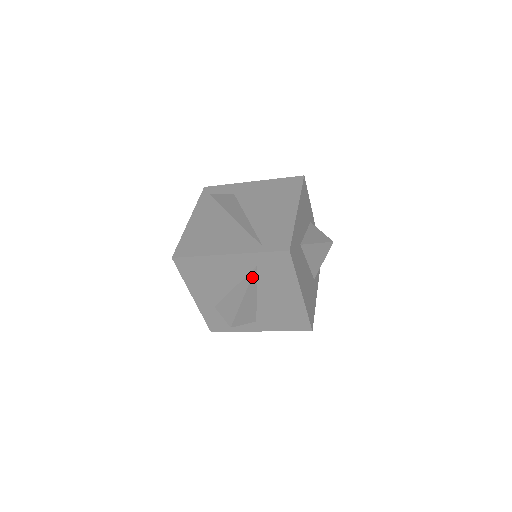
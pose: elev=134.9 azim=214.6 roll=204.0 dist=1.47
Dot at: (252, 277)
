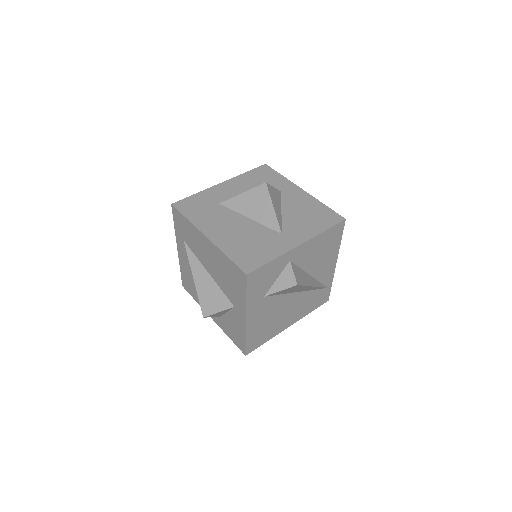
Dot at: (188, 253)
